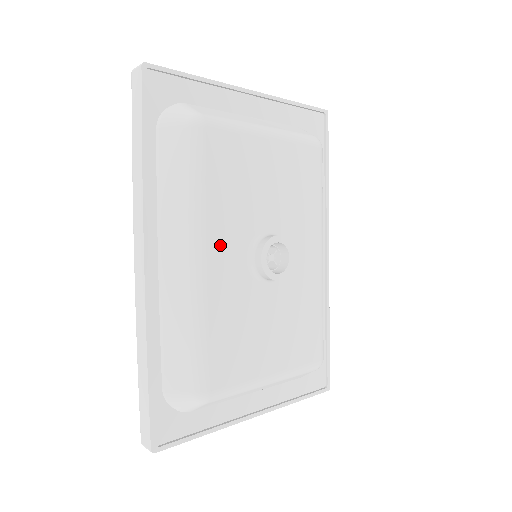
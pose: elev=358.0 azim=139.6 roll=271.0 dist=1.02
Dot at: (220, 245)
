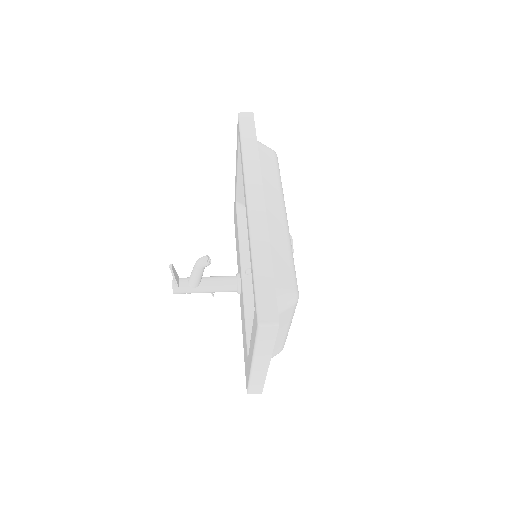
Dot at: occluded
